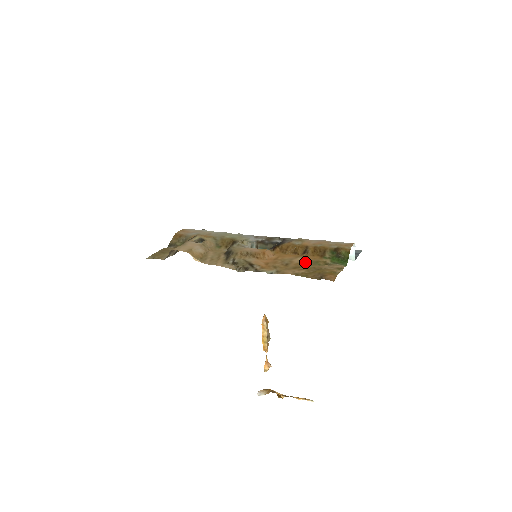
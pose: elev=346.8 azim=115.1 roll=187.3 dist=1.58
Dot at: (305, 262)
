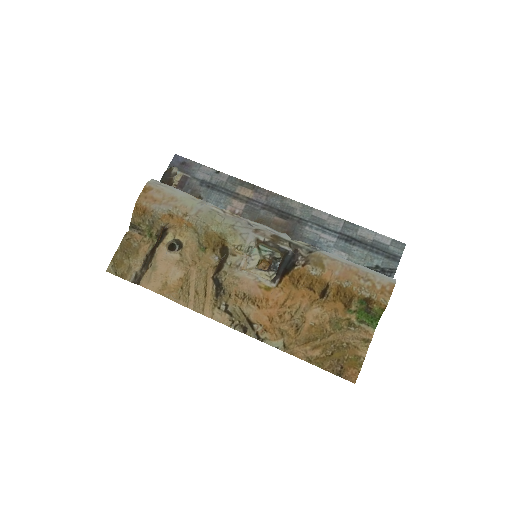
Dot at: (322, 324)
